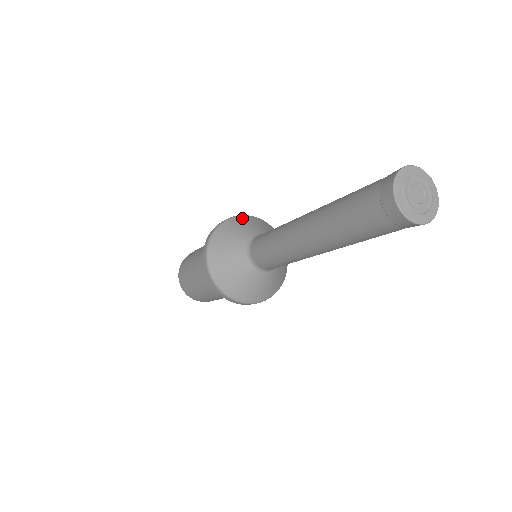
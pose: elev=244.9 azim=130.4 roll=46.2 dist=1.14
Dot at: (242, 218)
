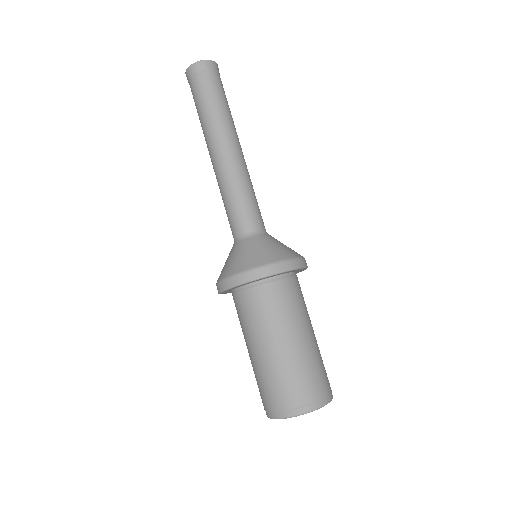
Dot at: occluded
